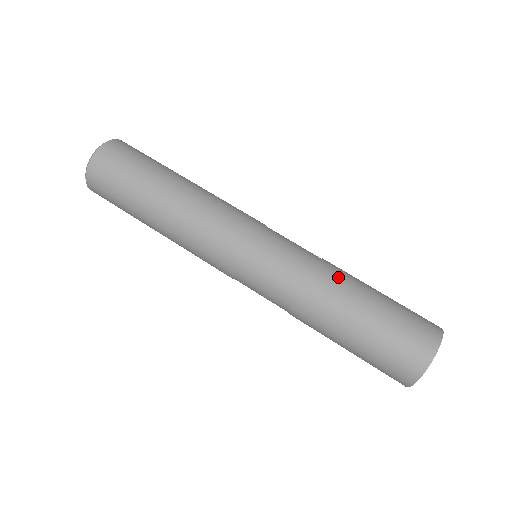
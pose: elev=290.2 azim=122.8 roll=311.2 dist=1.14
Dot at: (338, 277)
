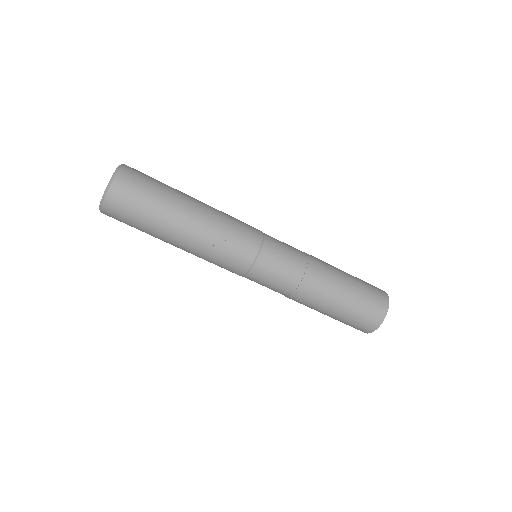
Dot at: (313, 294)
